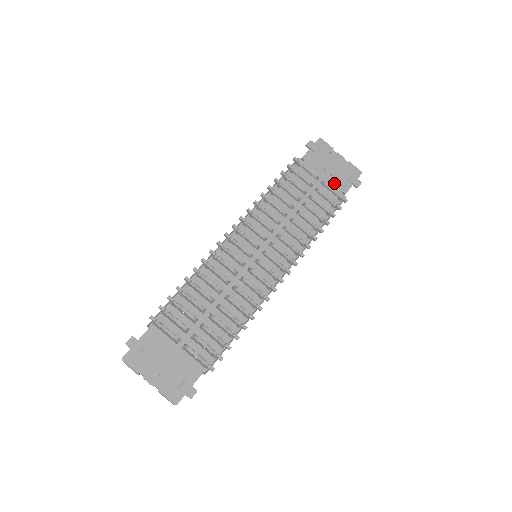
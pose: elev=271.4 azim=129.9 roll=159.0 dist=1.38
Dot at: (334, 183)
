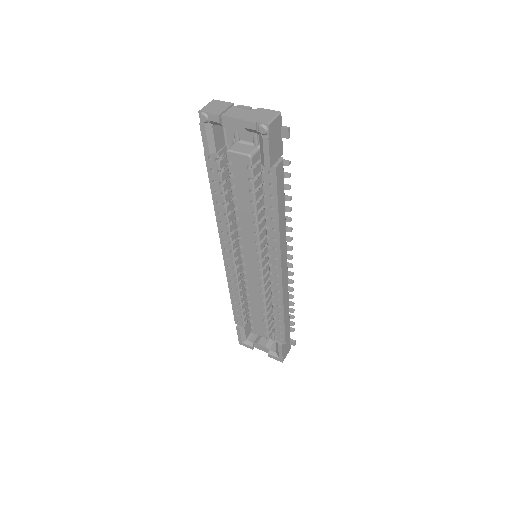
Dot at: occluded
